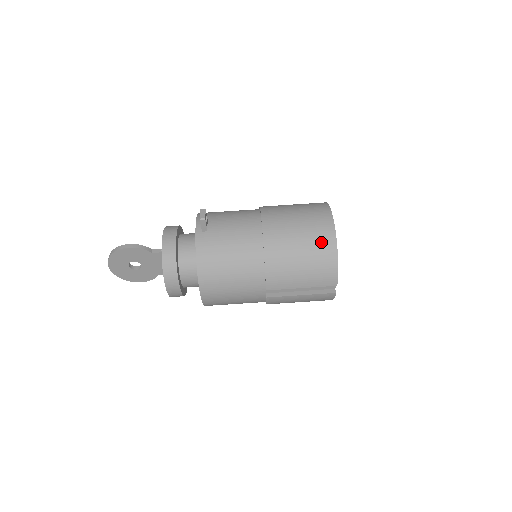
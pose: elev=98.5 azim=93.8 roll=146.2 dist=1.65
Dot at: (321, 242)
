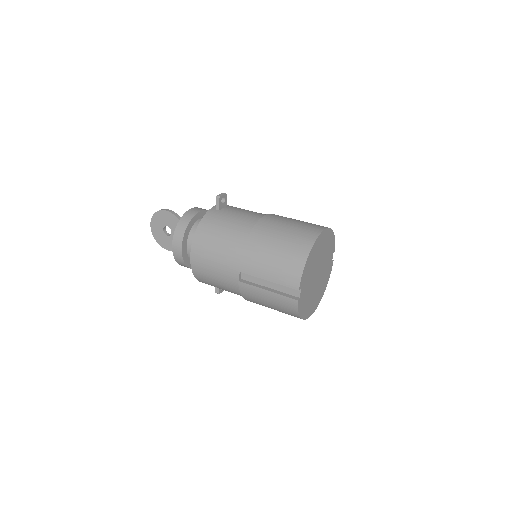
Dot at: (298, 243)
